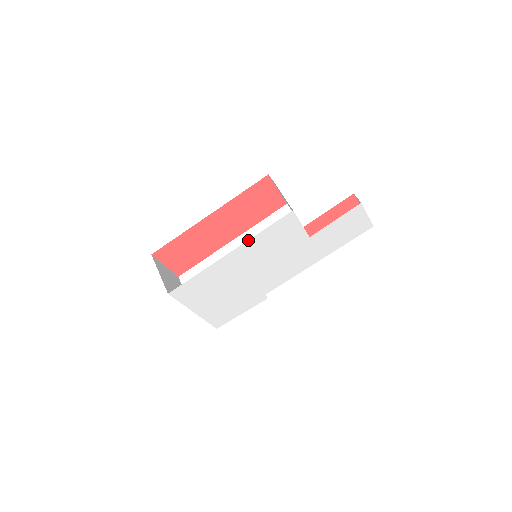
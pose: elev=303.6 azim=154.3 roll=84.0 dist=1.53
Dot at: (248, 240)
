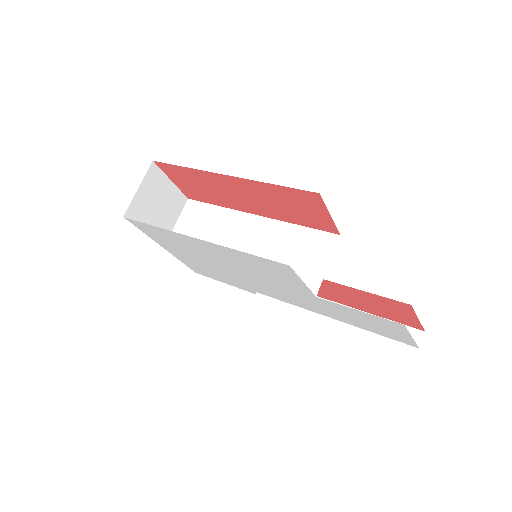
Dot at: occluded
